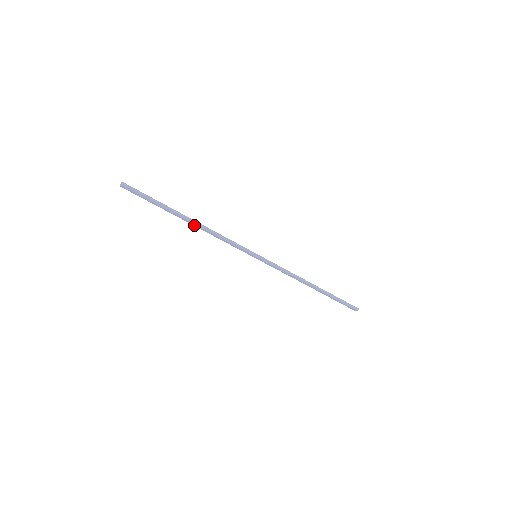
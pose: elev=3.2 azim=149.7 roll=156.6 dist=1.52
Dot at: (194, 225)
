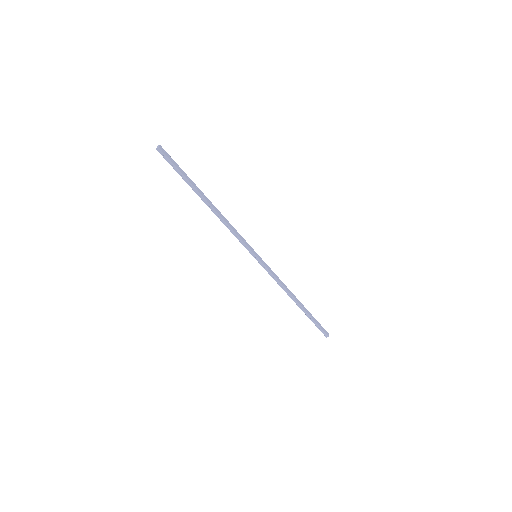
Dot at: (211, 207)
